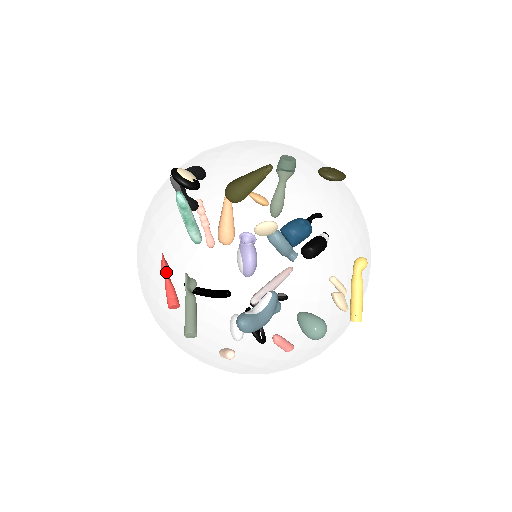
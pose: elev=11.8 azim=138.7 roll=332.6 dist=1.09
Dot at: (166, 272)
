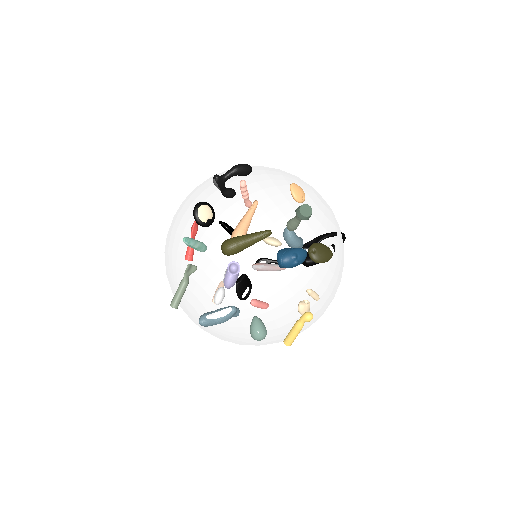
Dot at: (192, 235)
